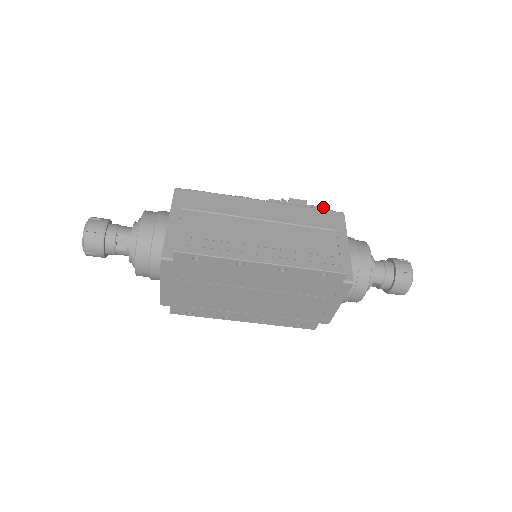
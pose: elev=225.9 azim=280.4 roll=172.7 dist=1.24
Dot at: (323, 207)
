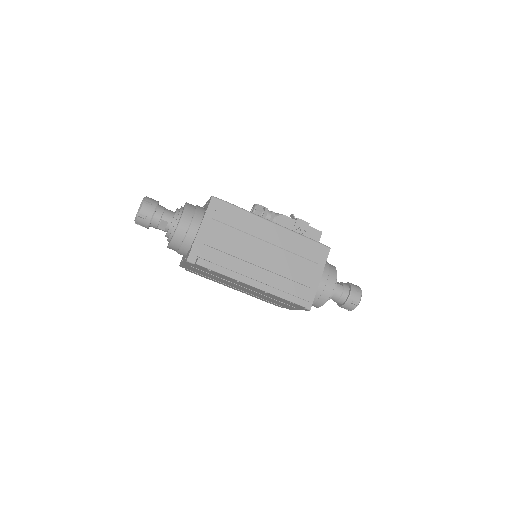
Dot at: (320, 231)
